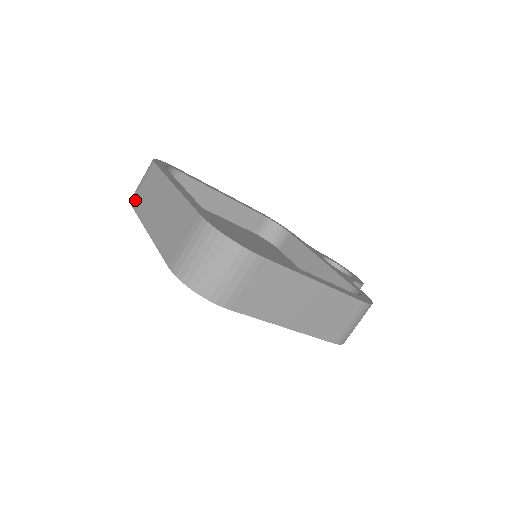
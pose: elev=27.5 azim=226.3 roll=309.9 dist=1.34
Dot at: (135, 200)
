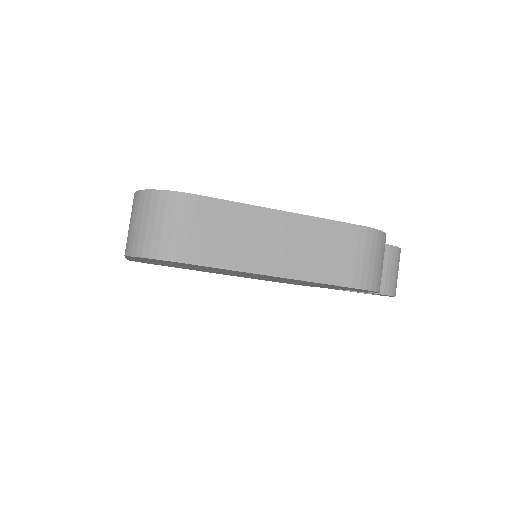
Dot at: occluded
